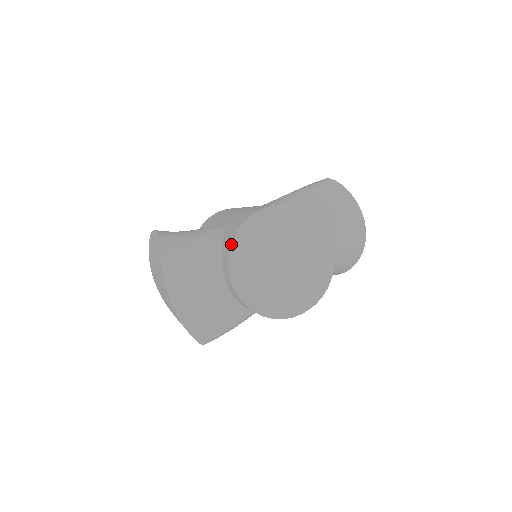
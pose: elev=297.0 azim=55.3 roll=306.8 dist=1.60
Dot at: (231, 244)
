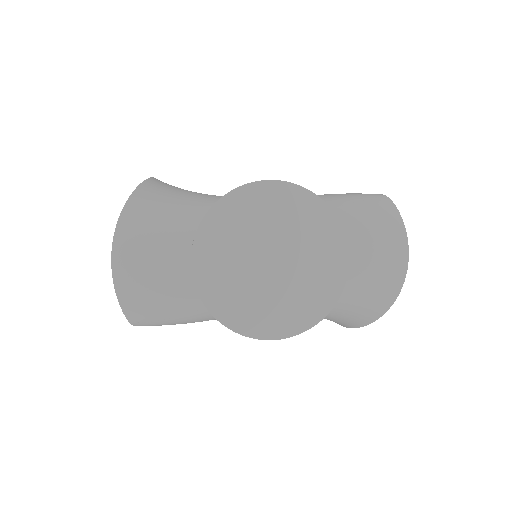
Dot at: occluded
